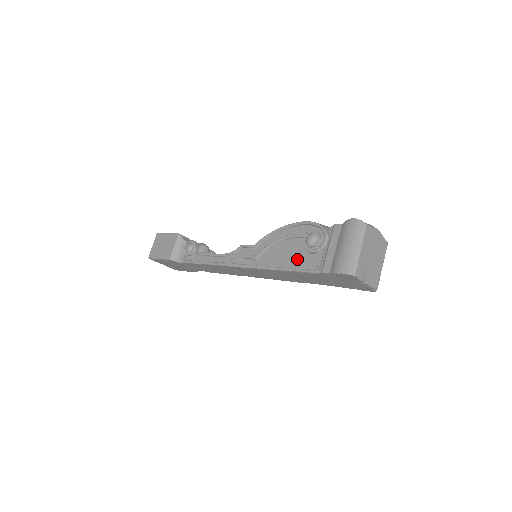
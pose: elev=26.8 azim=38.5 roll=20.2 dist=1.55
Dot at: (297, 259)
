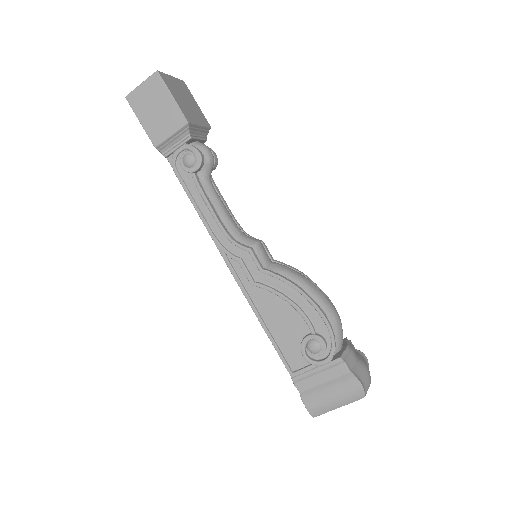
Dot at: (287, 340)
